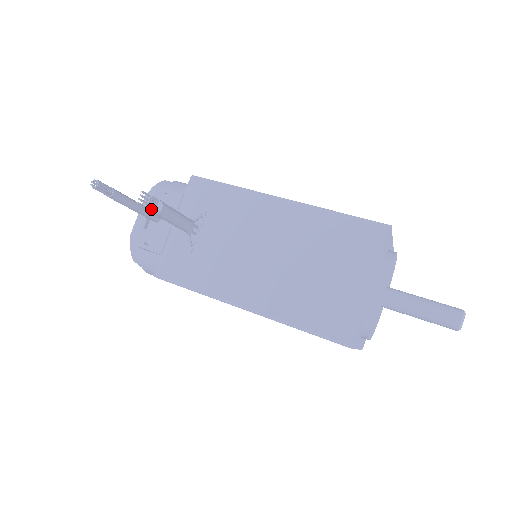
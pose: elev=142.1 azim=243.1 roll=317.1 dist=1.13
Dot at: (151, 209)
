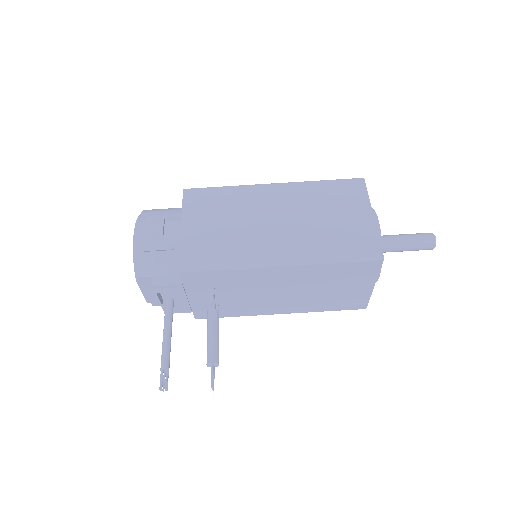
Dot at: (214, 372)
